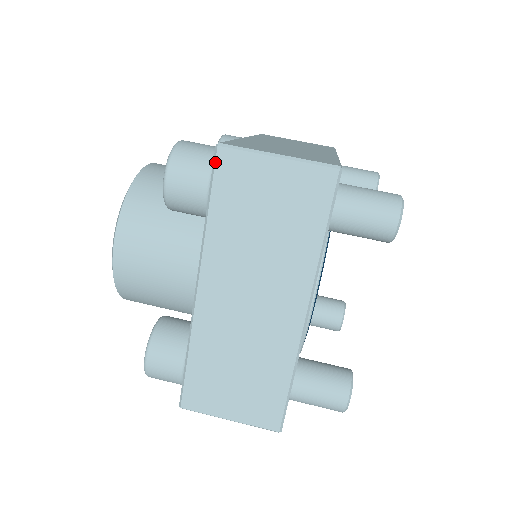
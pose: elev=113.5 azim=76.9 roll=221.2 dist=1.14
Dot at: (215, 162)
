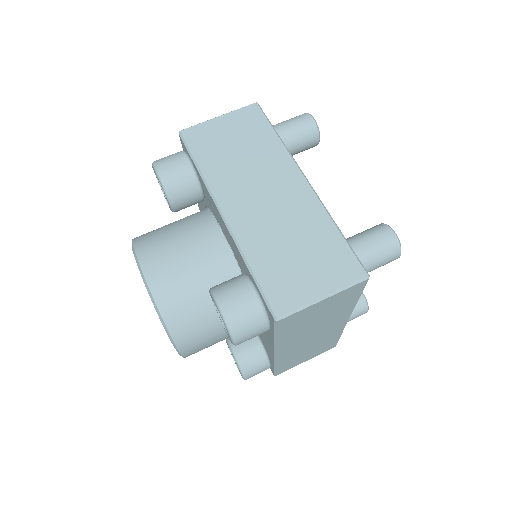
Dot at: (184, 139)
